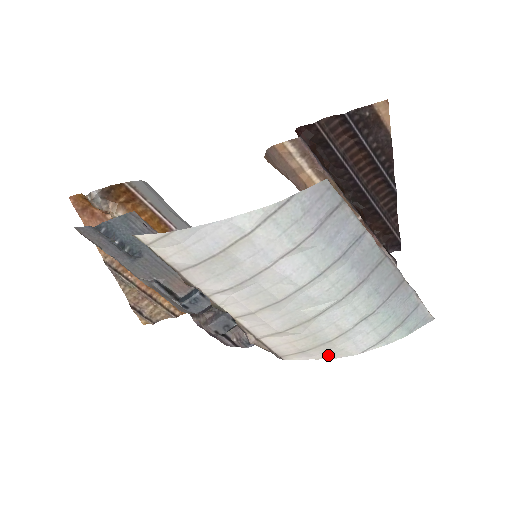
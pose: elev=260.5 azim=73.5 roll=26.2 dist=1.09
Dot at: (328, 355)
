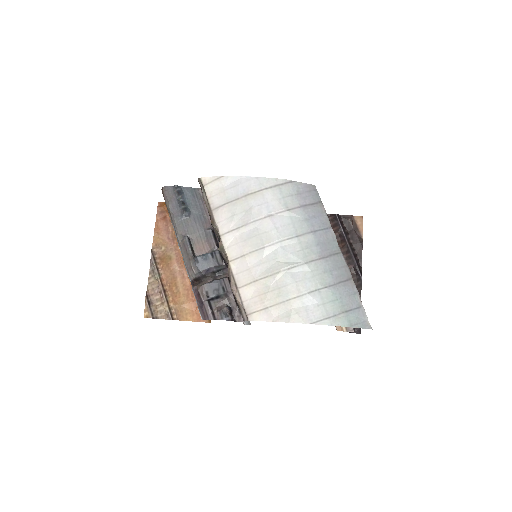
Dot at: (284, 318)
